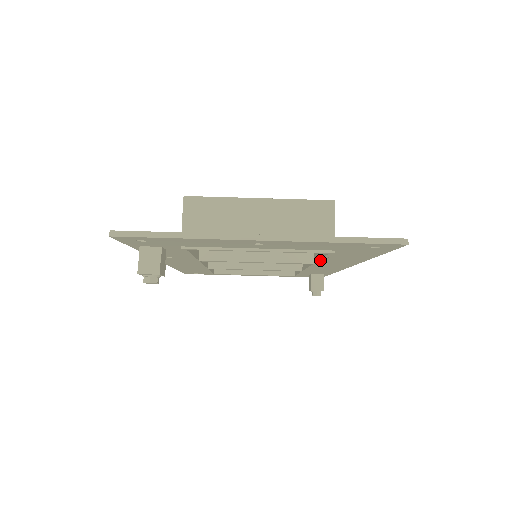
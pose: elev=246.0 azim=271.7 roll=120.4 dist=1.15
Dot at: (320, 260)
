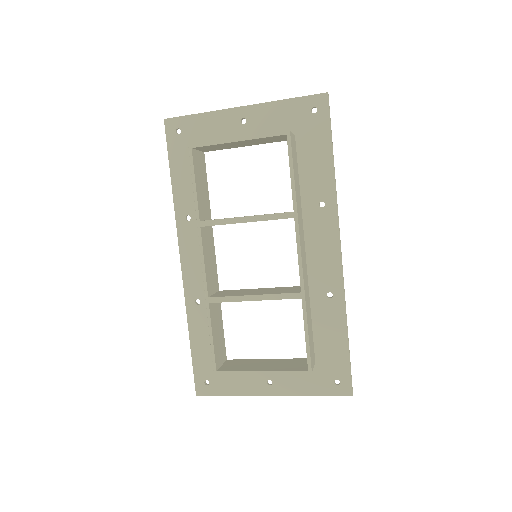
Dot at: occluded
